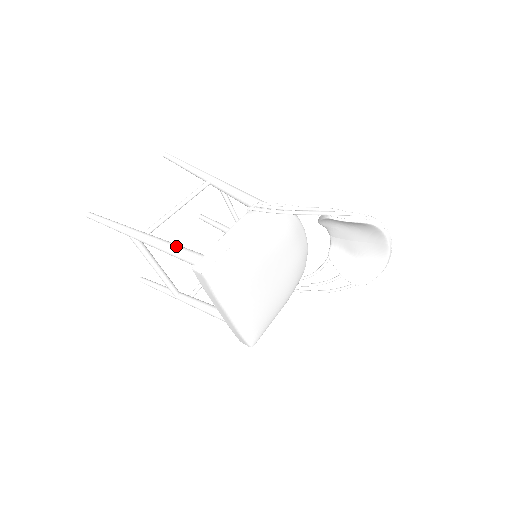
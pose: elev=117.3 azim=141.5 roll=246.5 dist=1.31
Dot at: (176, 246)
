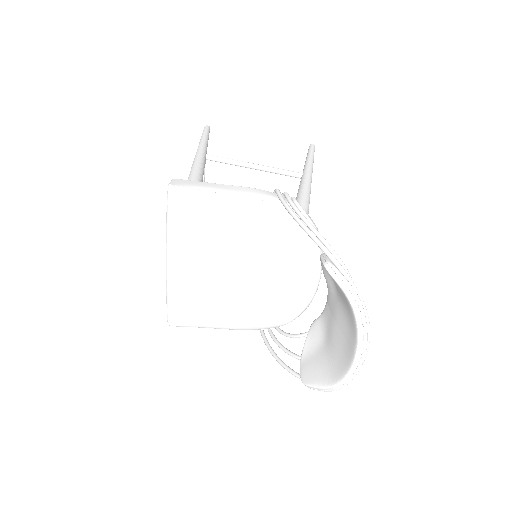
Dot at: (199, 169)
